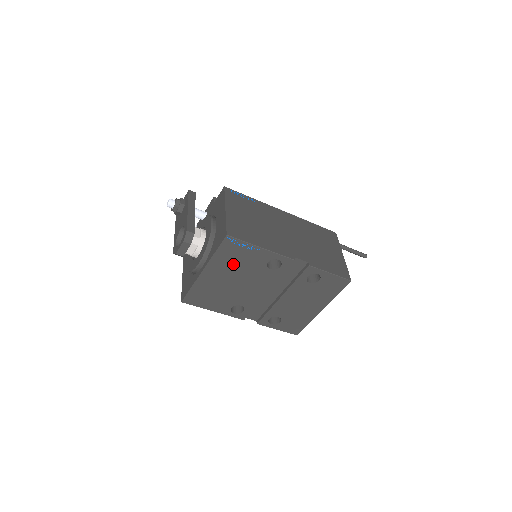
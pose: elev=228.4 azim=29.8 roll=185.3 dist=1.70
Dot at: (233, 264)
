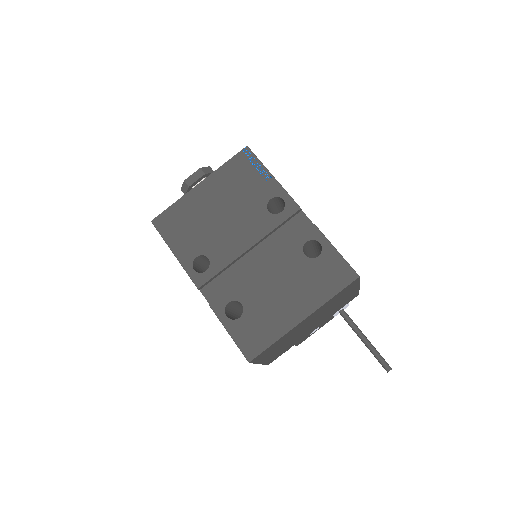
Dot at: (234, 187)
